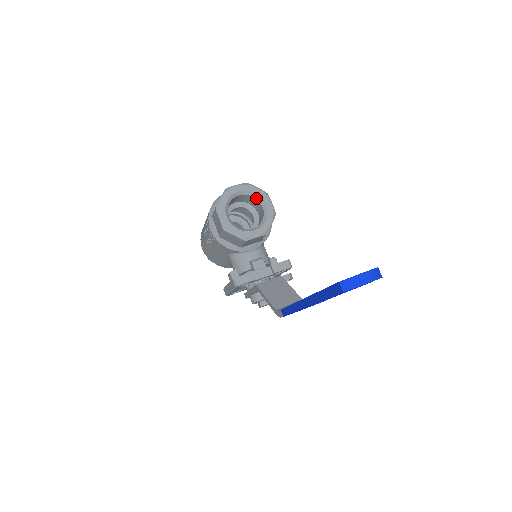
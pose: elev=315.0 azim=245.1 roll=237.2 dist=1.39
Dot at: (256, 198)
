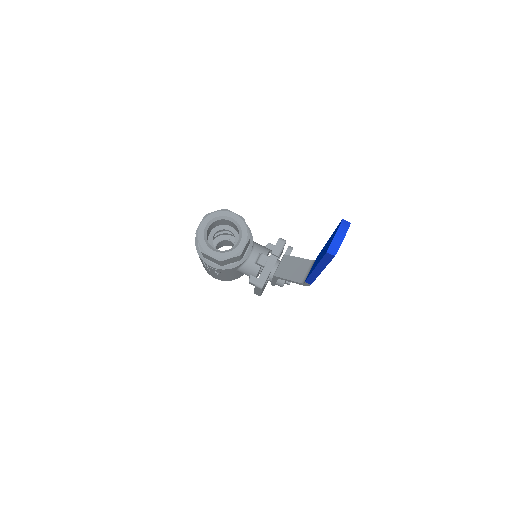
Dot at: (221, 219)
